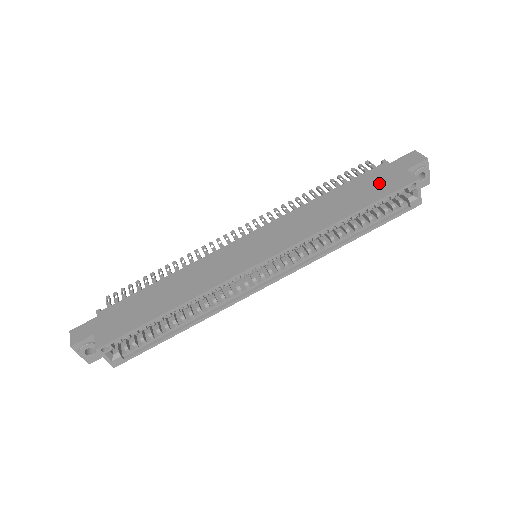
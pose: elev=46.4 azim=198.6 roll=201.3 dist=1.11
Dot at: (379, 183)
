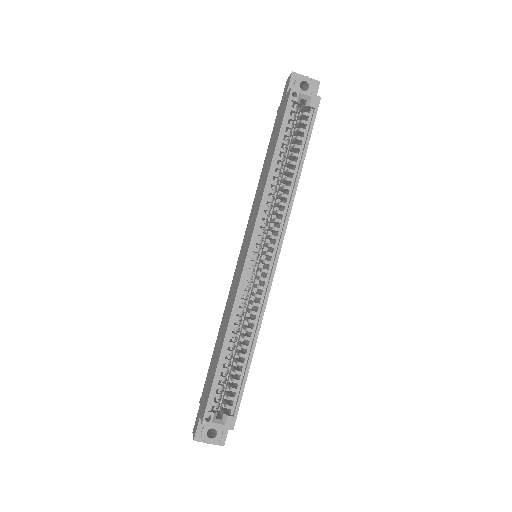
Dot at: (278, 122)
